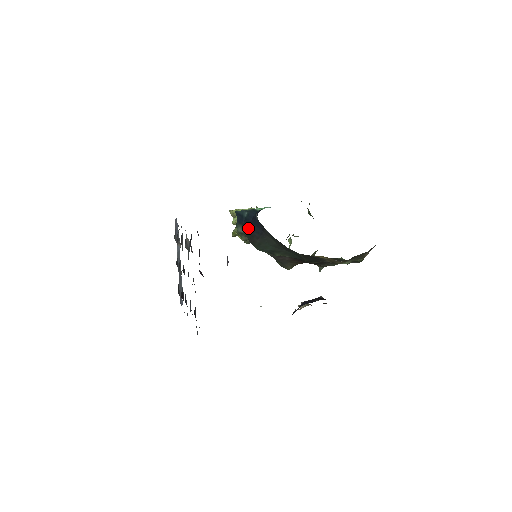
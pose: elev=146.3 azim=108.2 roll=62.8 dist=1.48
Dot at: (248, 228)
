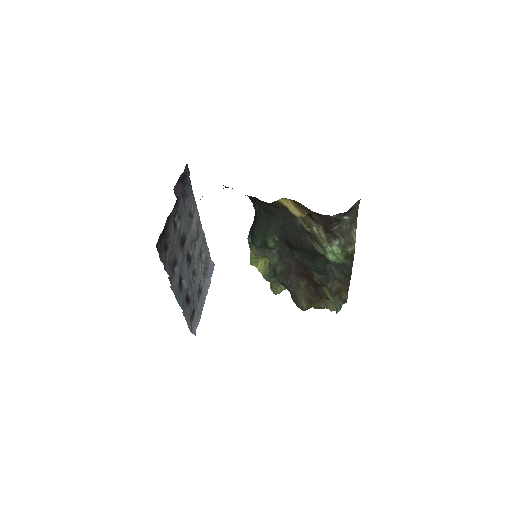
Dot at: occluded
